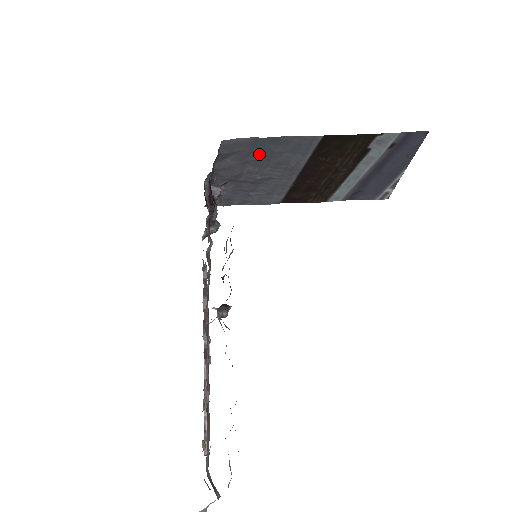
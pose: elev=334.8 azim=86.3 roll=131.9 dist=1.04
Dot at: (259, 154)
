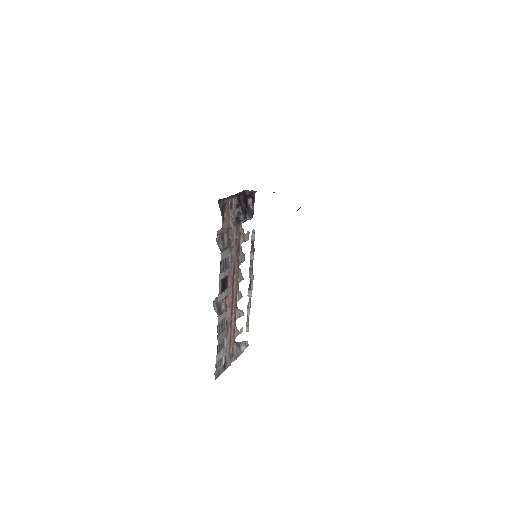
Dot at: occluded
